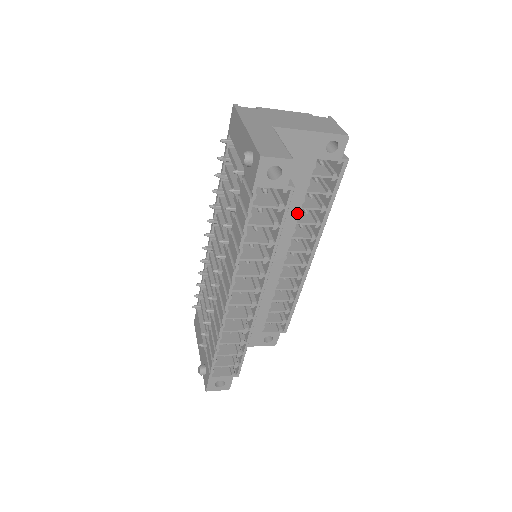
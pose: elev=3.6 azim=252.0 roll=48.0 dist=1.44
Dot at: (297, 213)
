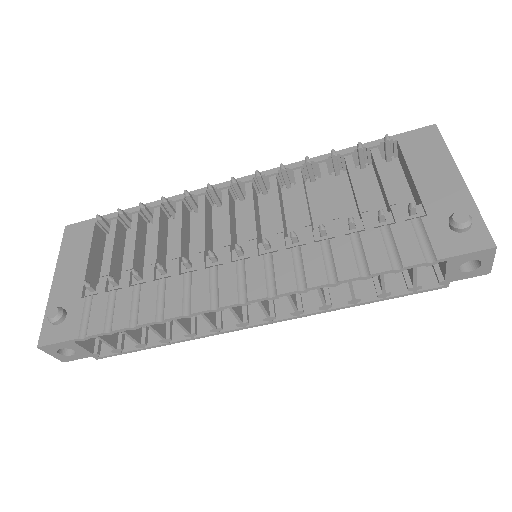
Dot at: occluded
